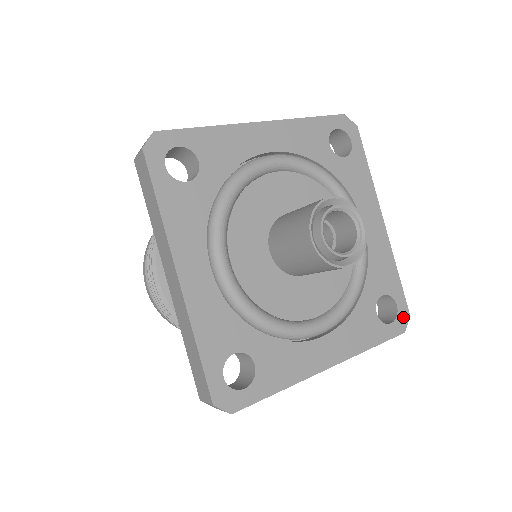
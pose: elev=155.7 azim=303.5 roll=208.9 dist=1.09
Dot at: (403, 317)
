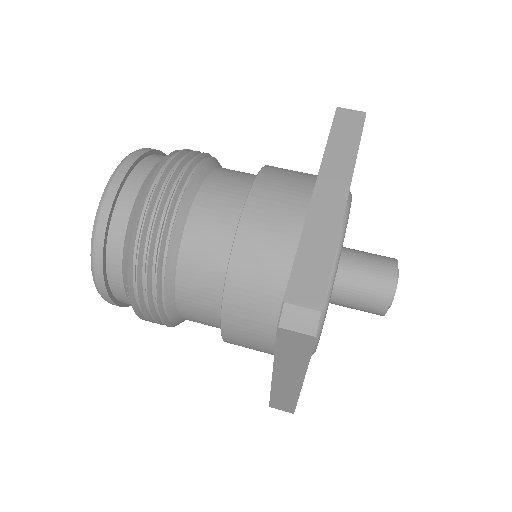
Dot at: occluded
